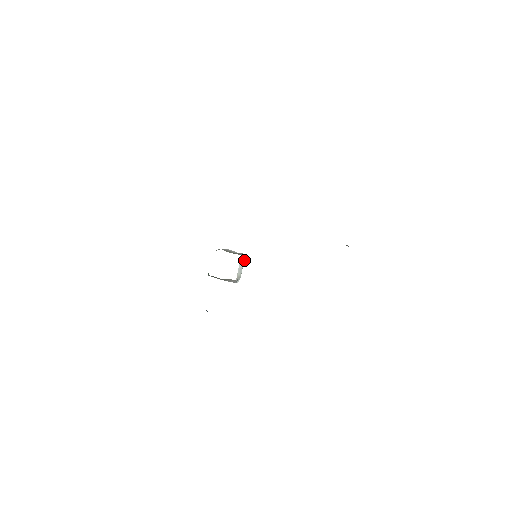
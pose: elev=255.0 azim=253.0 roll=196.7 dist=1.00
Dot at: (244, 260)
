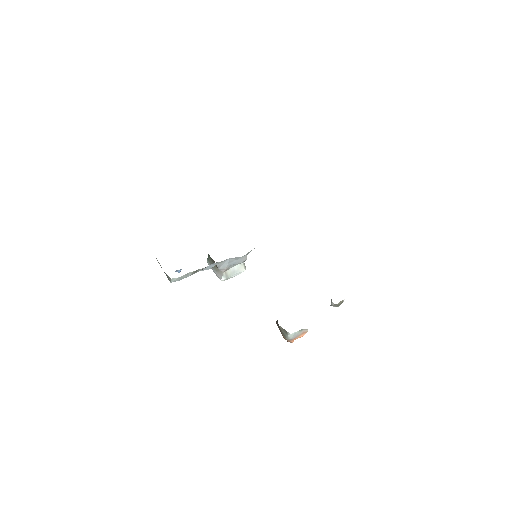
Dot at: (242, 270)
